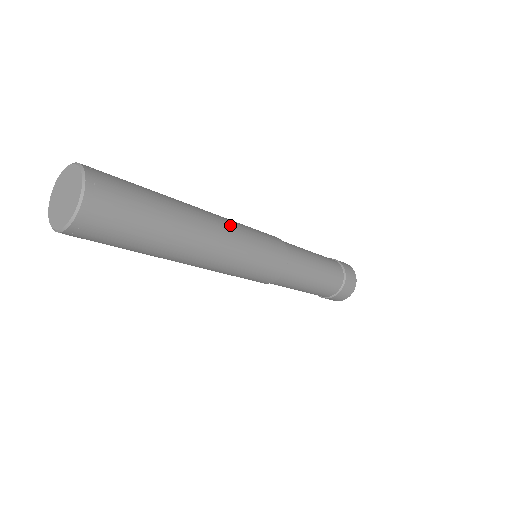
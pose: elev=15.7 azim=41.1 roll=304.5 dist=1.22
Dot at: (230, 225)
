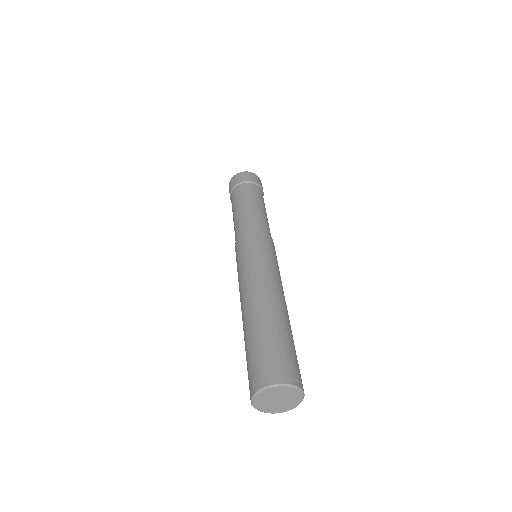
Dot at: (279, 281)
